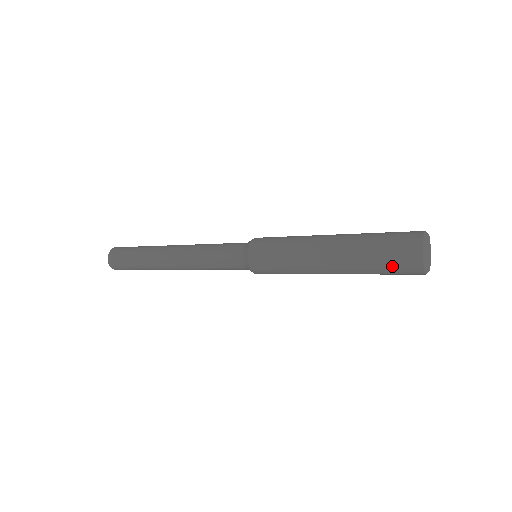
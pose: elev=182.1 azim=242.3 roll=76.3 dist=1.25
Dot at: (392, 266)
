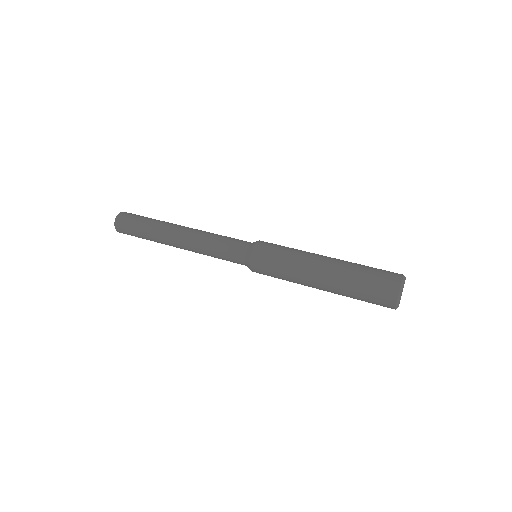
Dot at: occluded
